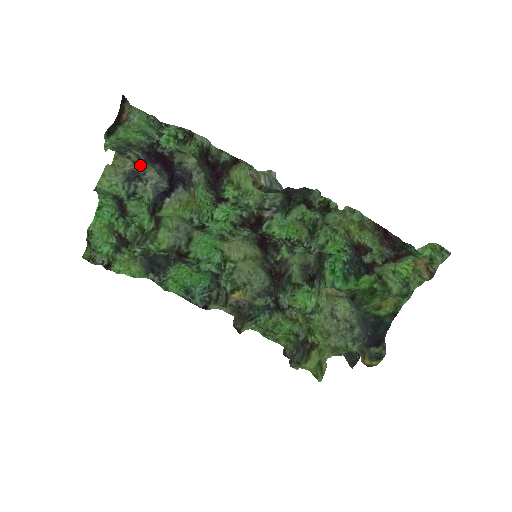
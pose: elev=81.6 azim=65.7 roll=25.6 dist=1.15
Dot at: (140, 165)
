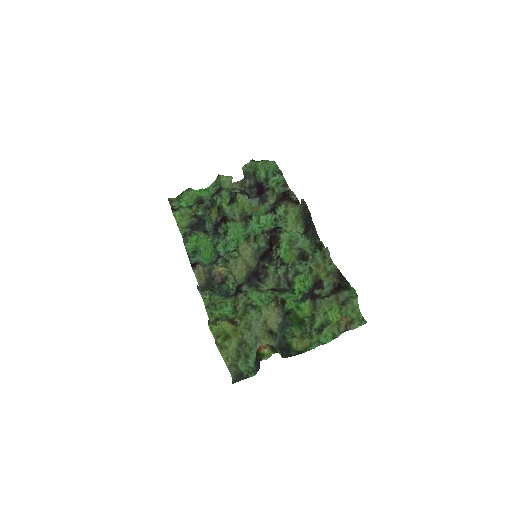
Dot at: (246, 189)
